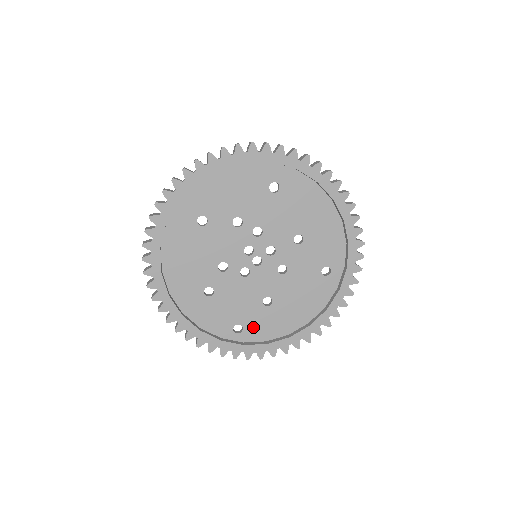
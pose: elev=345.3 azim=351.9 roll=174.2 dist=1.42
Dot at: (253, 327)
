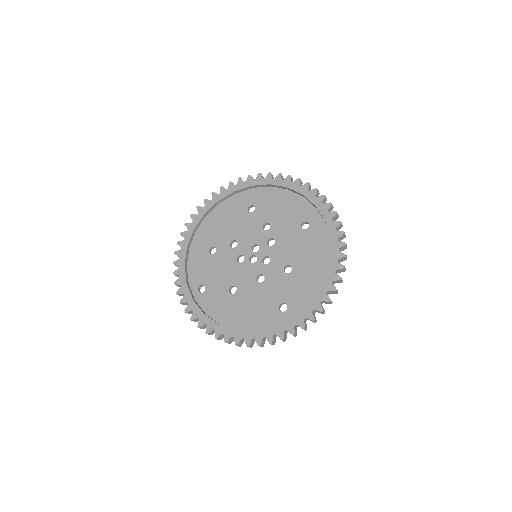
Dot at: (210, 297)
